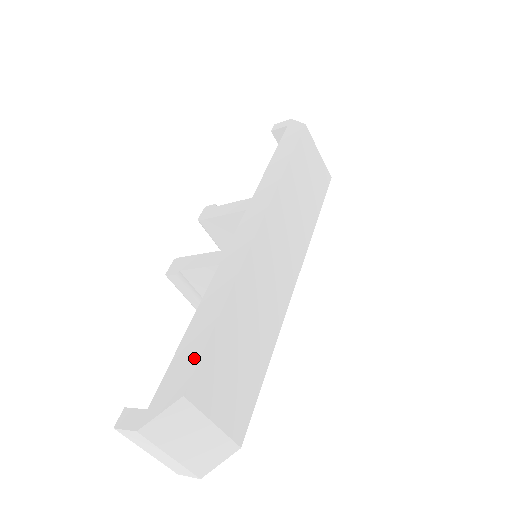
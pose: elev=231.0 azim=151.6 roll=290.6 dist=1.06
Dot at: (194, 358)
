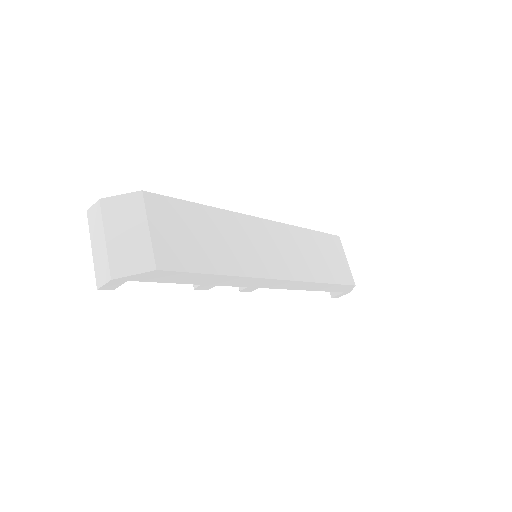
Dot at: (165, 199)
